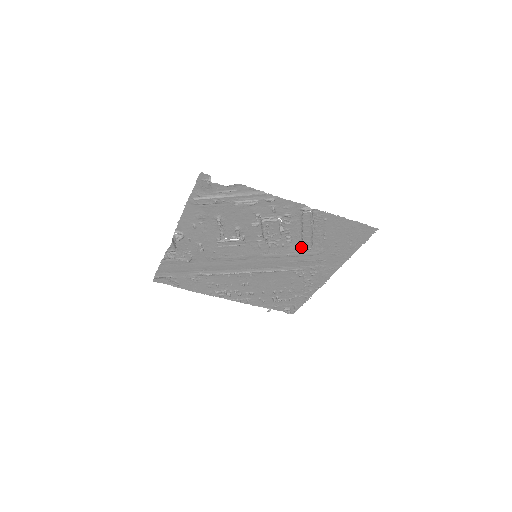
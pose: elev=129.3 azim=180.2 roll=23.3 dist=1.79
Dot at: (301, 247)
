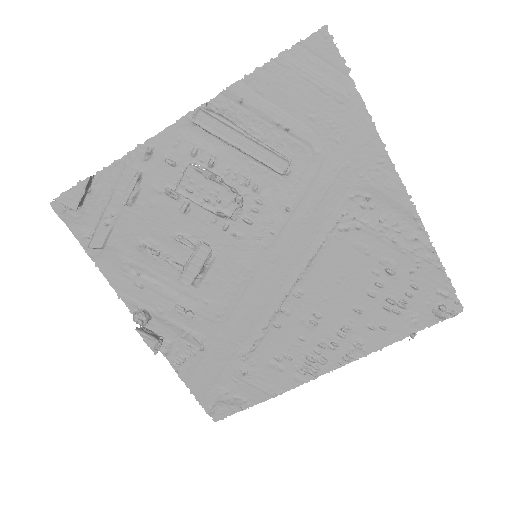
Dot at: (284, 179)
